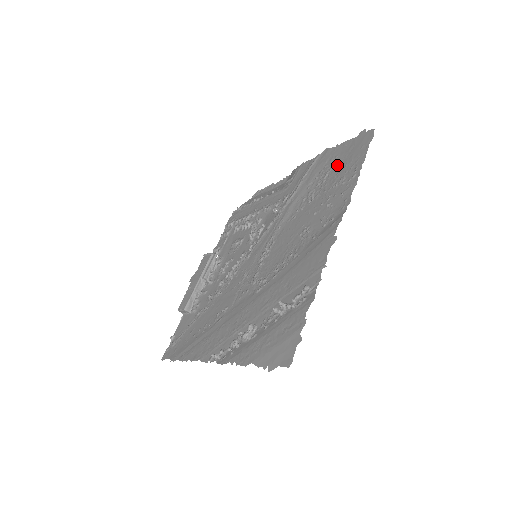
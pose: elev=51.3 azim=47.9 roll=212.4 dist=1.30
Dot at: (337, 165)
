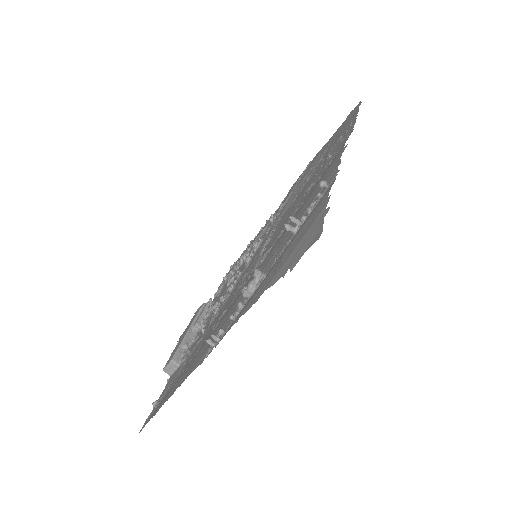
Dot at: (331, 144)
